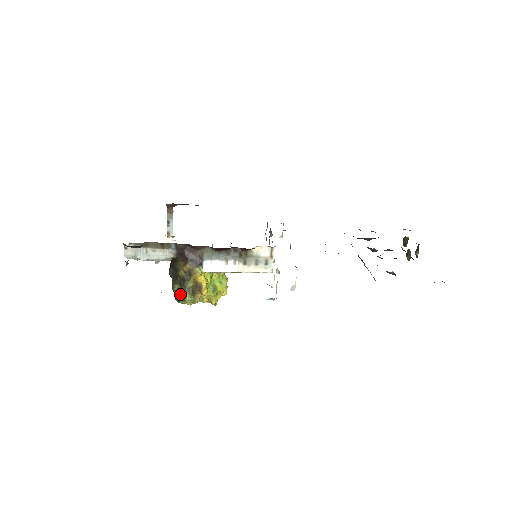
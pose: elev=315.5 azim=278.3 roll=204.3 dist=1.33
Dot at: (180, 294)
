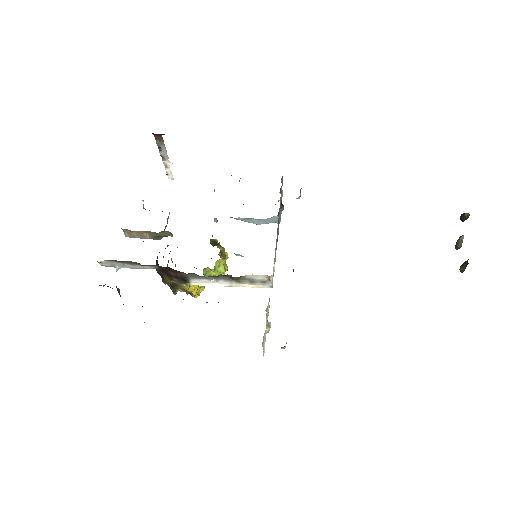
Dot at: occluded
